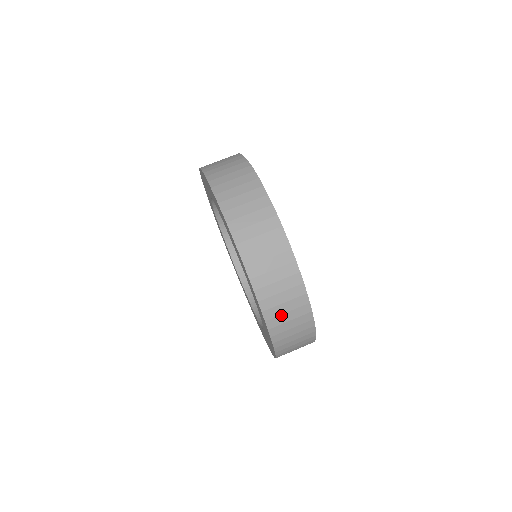
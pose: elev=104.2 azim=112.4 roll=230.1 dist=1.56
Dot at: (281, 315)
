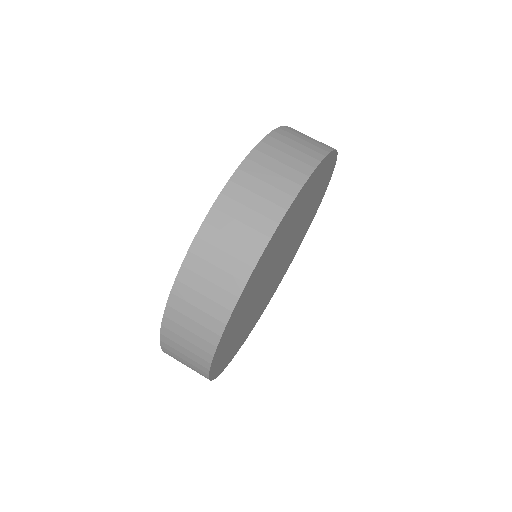
Dot at: occluded
